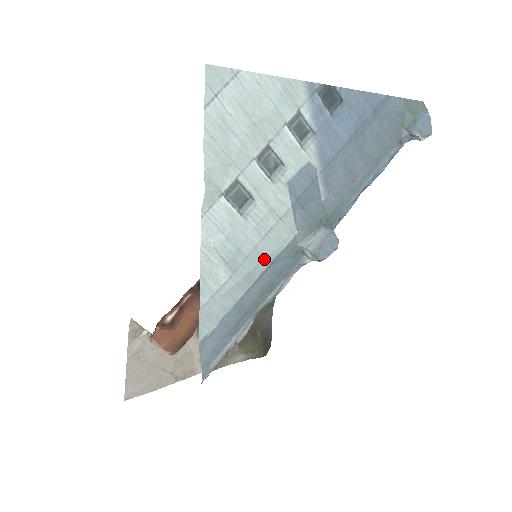
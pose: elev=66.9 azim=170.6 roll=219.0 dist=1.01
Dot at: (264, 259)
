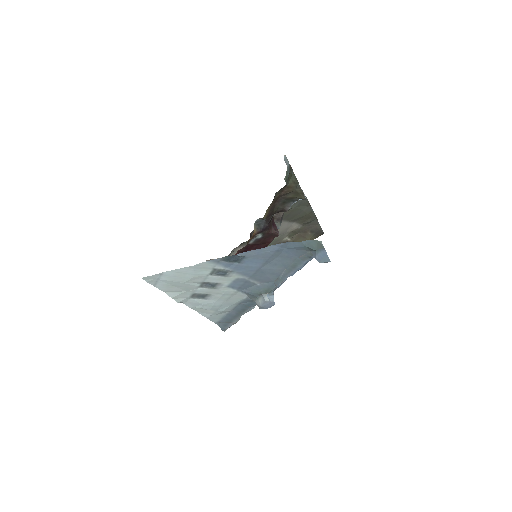
Dot at: (233, 304)
